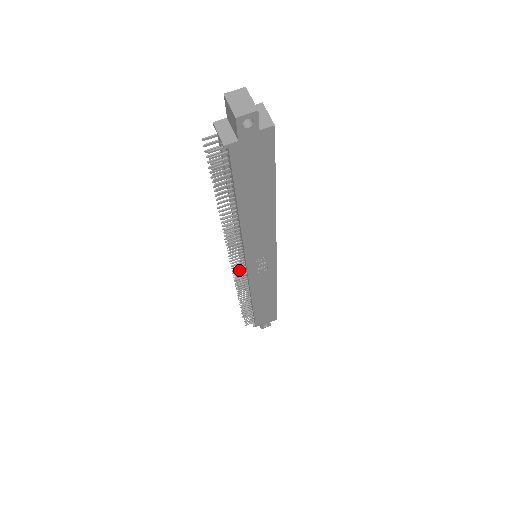
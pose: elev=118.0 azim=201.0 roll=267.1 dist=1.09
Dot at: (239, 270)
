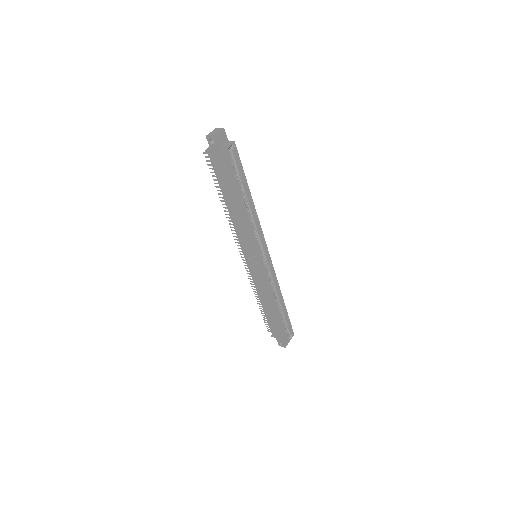
Dot at: occluded
